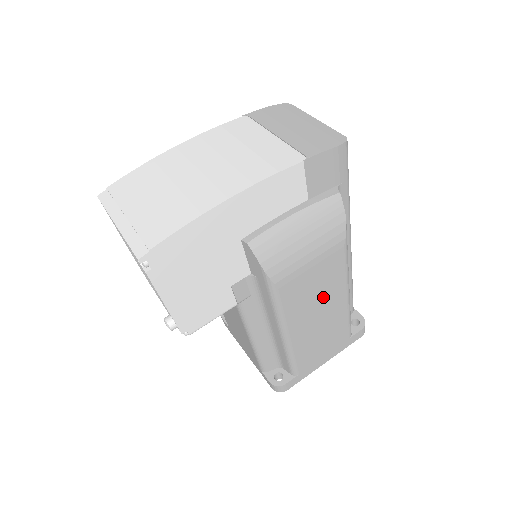
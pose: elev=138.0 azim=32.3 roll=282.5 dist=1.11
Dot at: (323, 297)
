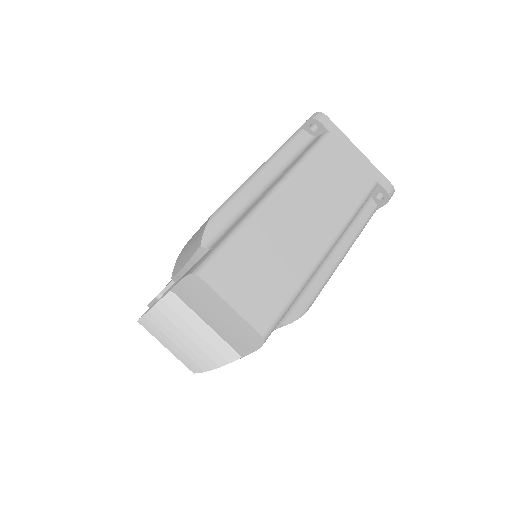
Dot at: occluded
